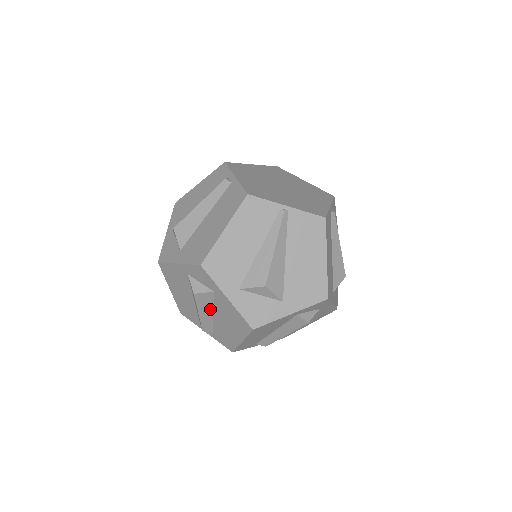
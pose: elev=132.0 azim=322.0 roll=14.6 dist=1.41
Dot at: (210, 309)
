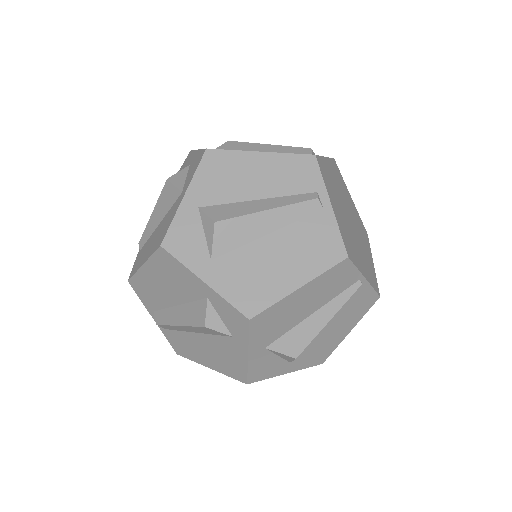
Dot at: (200, 332)
